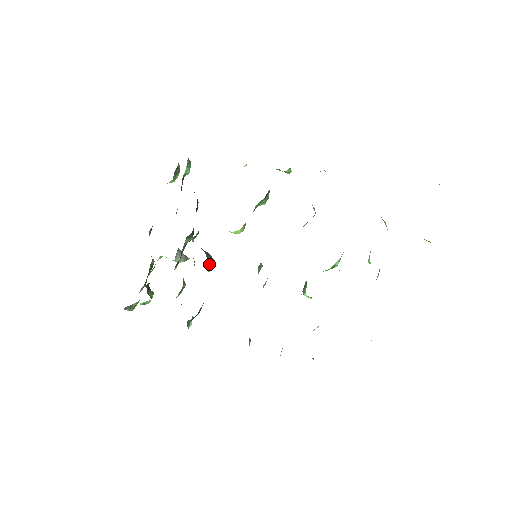
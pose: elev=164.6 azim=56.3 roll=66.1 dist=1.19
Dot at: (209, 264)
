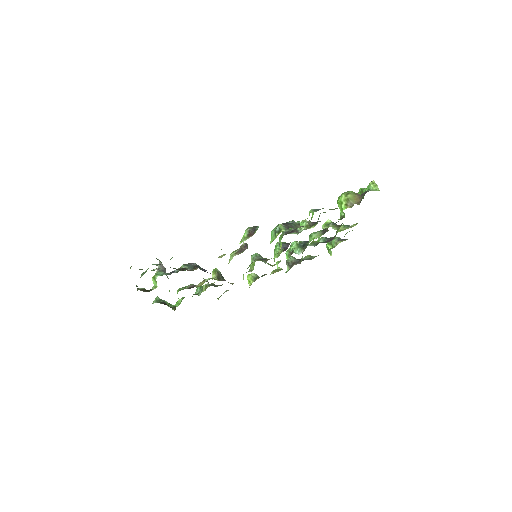
Dot at: occluded
